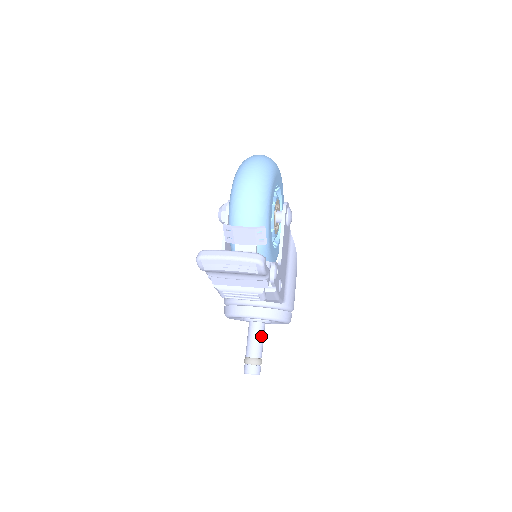
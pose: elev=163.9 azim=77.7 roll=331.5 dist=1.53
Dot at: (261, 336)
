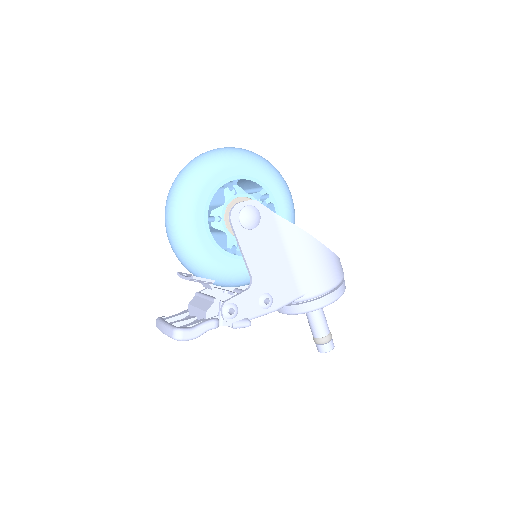
Dot at: (315, 317)
